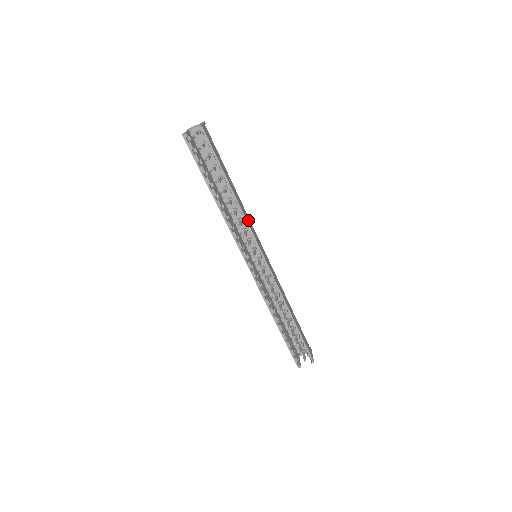
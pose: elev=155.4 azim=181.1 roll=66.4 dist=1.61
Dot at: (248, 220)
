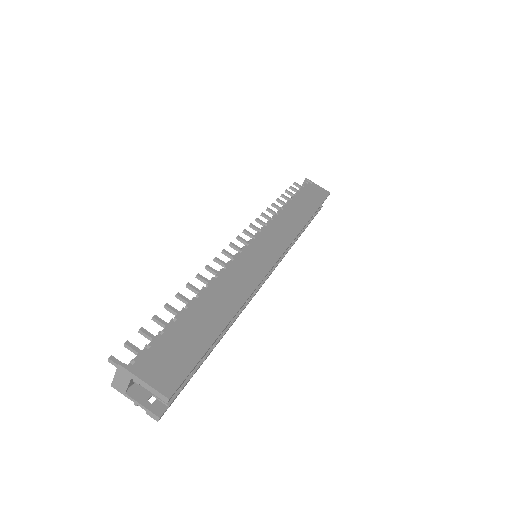
Dot at: (244, 279)
